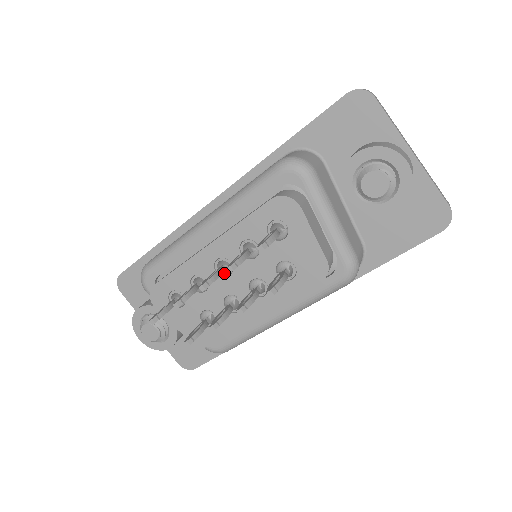
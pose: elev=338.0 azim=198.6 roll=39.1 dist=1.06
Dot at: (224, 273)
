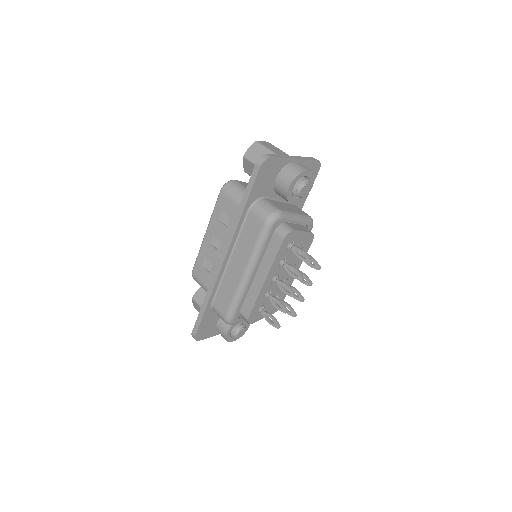
Dot at: occluded
